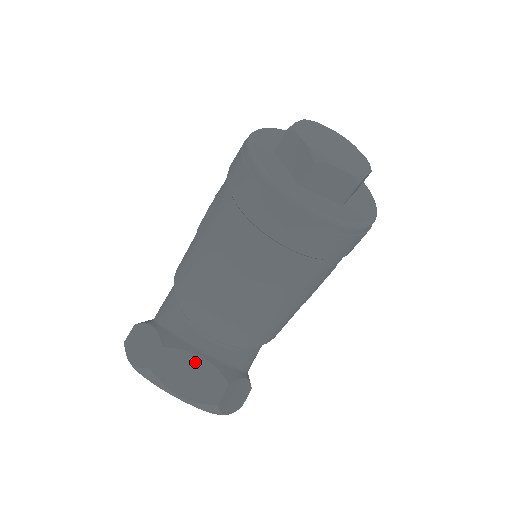
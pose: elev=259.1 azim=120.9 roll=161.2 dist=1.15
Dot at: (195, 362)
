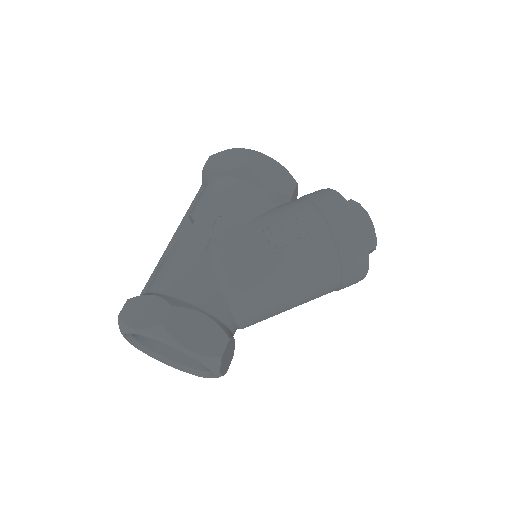
Dot at: (232, 346)
